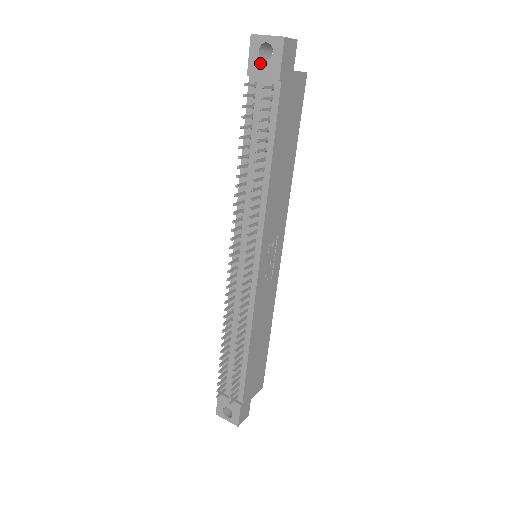
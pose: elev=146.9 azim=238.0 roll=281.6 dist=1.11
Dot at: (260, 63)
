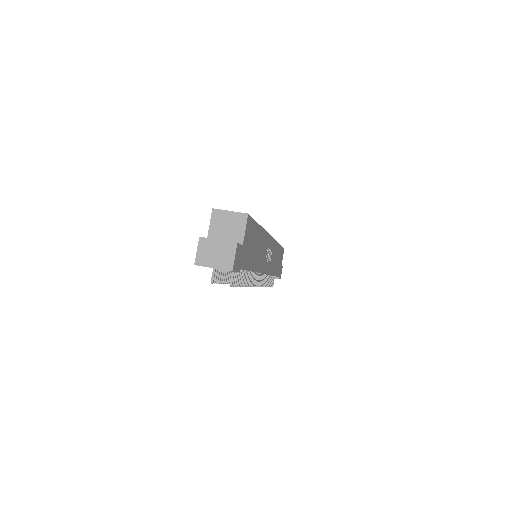
Dot at: occluded
